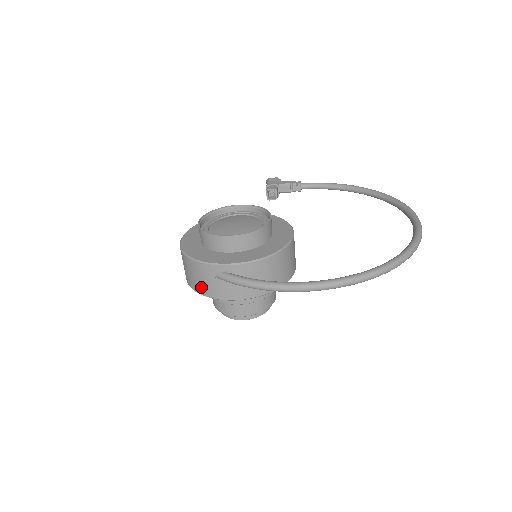
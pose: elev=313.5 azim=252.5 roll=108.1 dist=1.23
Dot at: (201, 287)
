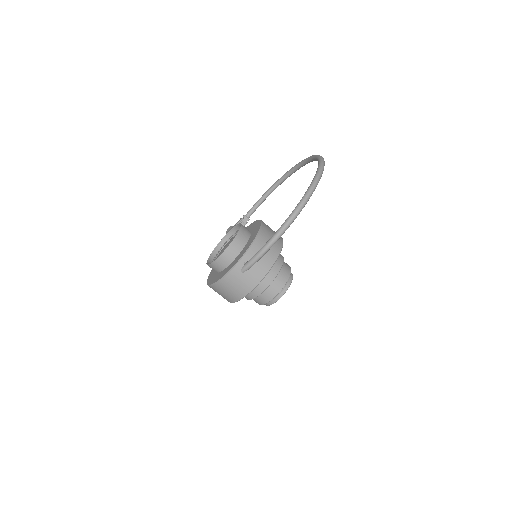
Dot at: (242, 290)
